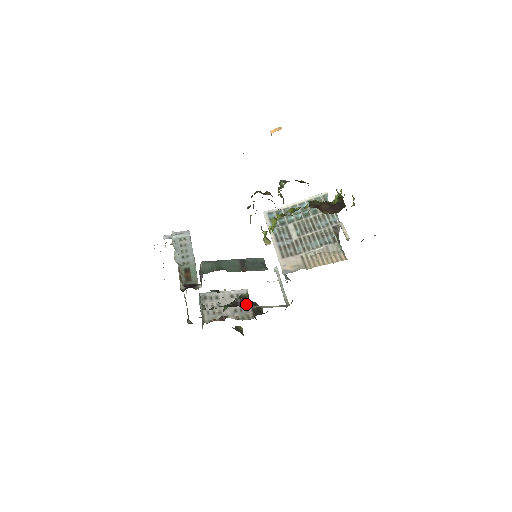
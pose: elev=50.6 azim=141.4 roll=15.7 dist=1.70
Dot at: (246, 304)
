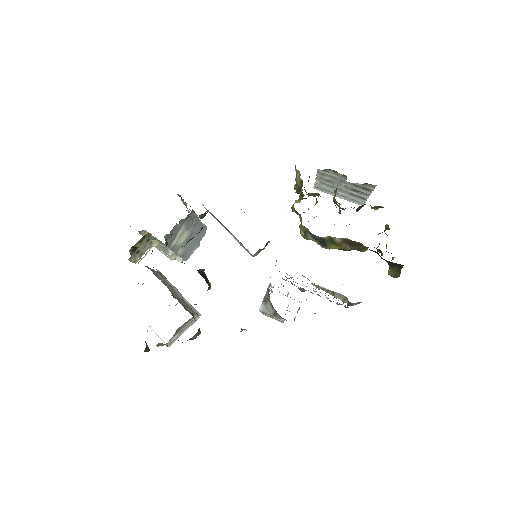
Dot at: (205, 279)
